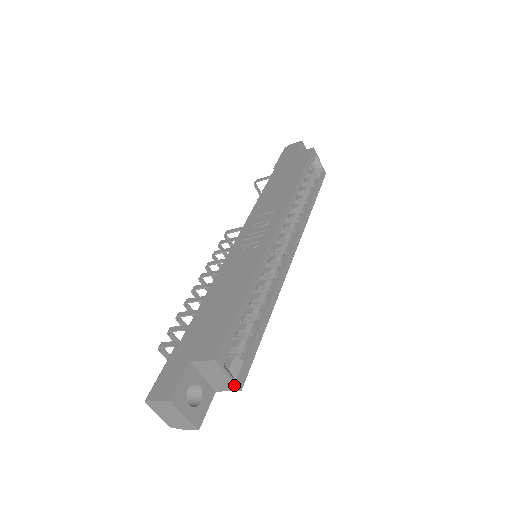
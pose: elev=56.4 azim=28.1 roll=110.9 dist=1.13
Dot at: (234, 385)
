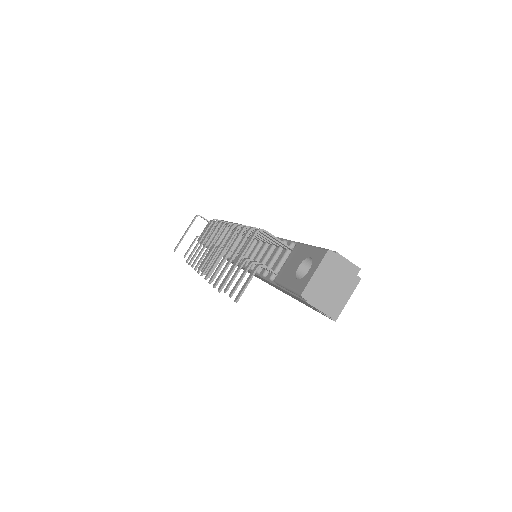
Dot at: (339, 312)
